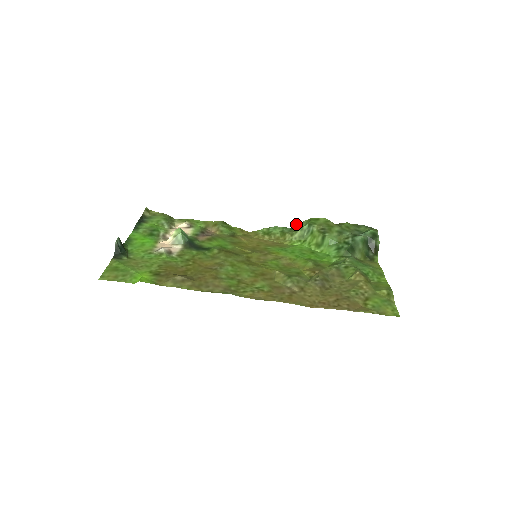
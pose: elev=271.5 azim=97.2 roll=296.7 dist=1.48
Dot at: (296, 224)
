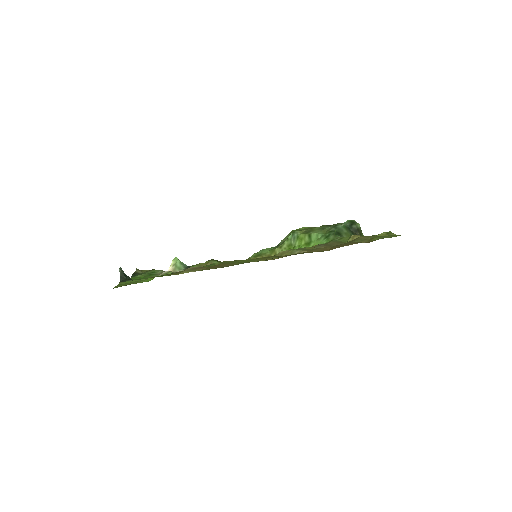
Dot at: (281, 241)
